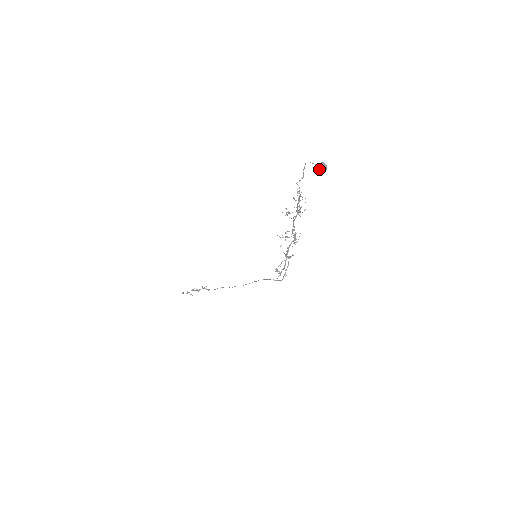
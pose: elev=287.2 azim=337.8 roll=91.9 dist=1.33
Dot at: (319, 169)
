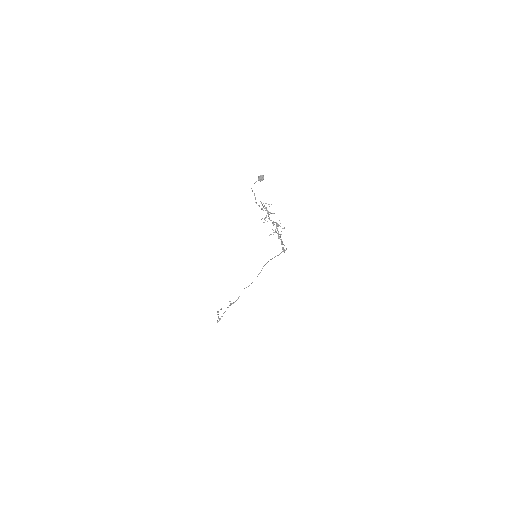
Dot at: occluded
